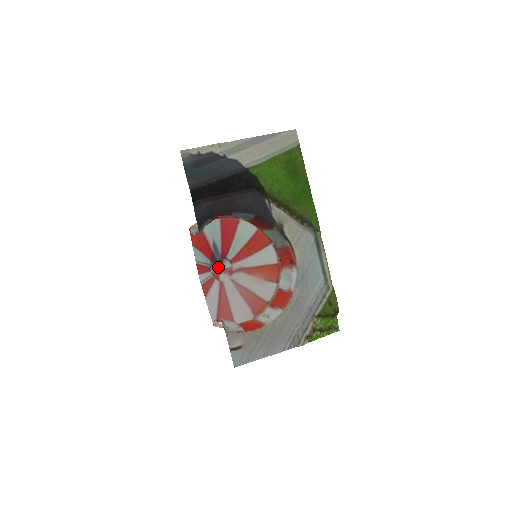
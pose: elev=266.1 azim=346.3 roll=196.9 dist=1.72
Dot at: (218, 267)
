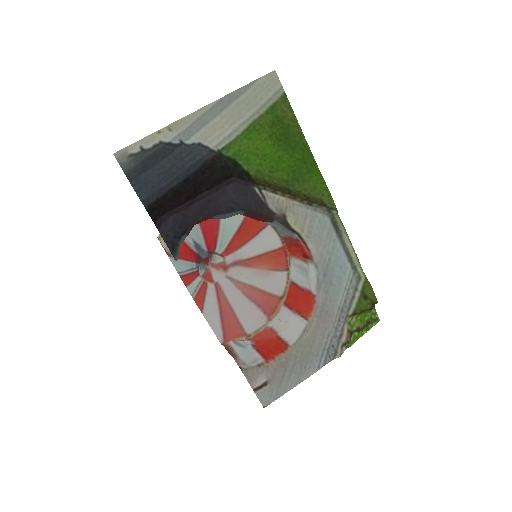
Dot at: (207, 263)
